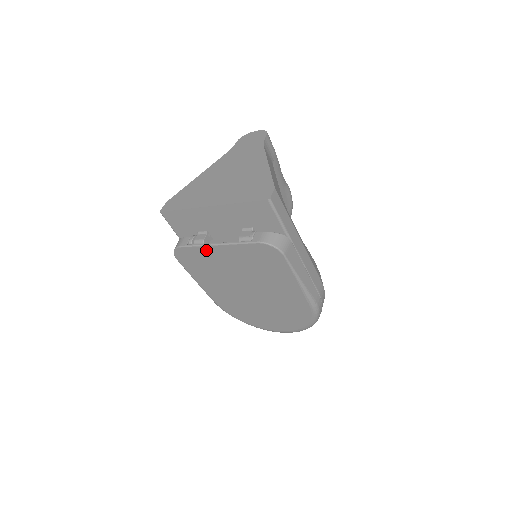
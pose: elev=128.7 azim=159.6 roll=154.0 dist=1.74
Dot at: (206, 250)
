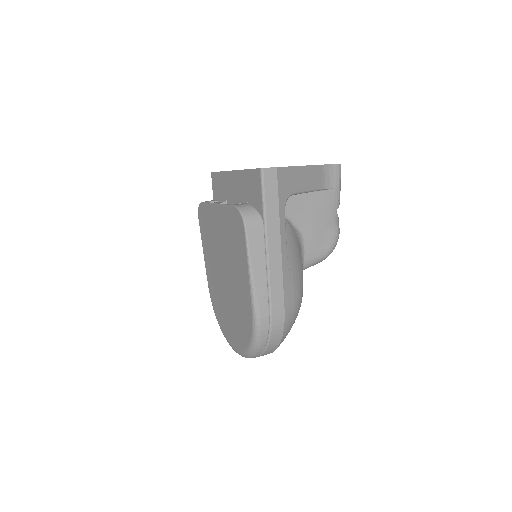
Dot at: (211, 210)
